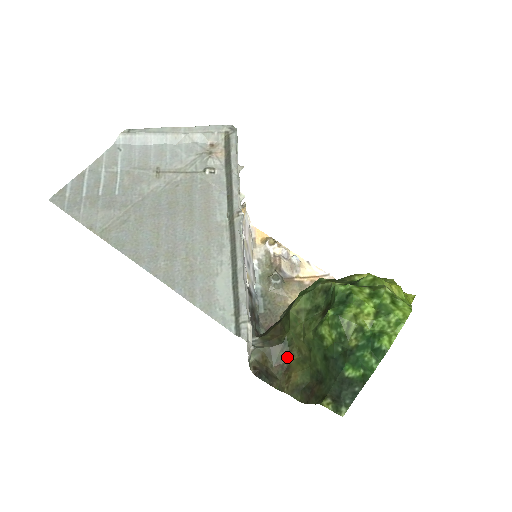
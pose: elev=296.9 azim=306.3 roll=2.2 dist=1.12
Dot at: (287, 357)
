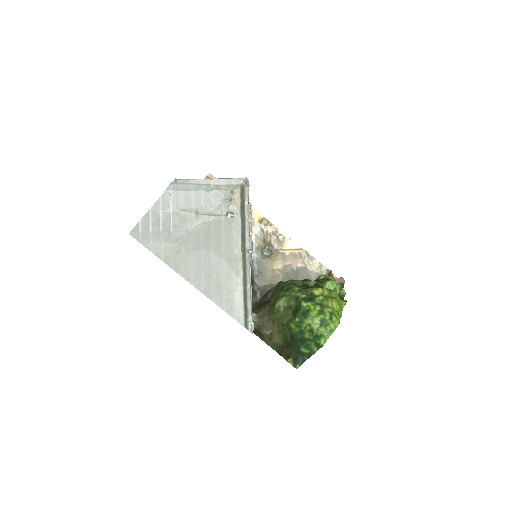
Dot at: (271, 327)
